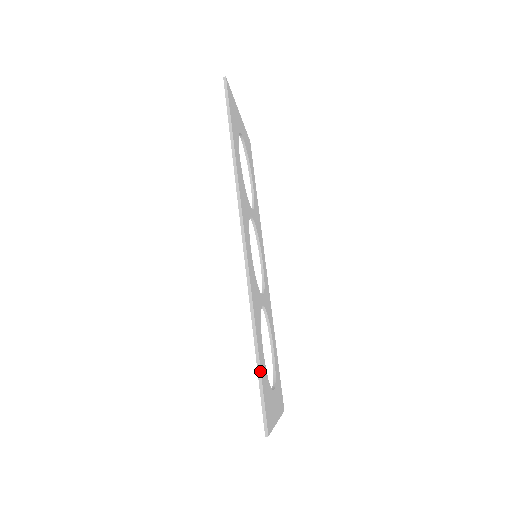
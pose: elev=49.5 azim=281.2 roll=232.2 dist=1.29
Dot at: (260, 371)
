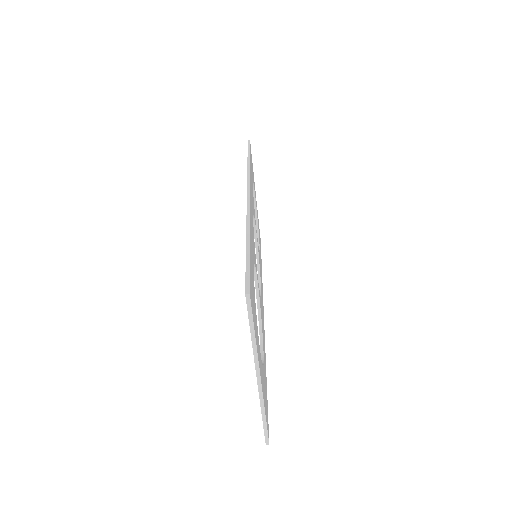
Dot at: (249, 251)
